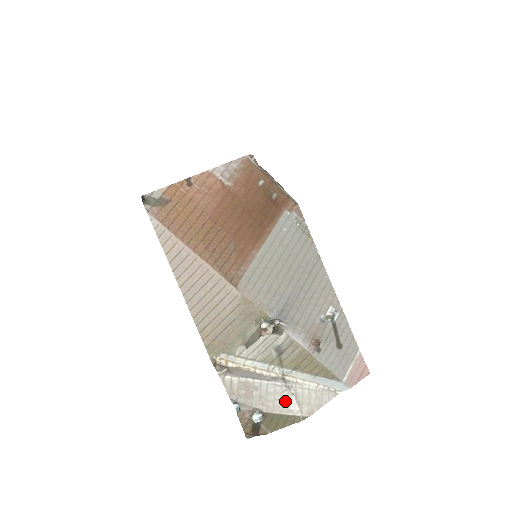
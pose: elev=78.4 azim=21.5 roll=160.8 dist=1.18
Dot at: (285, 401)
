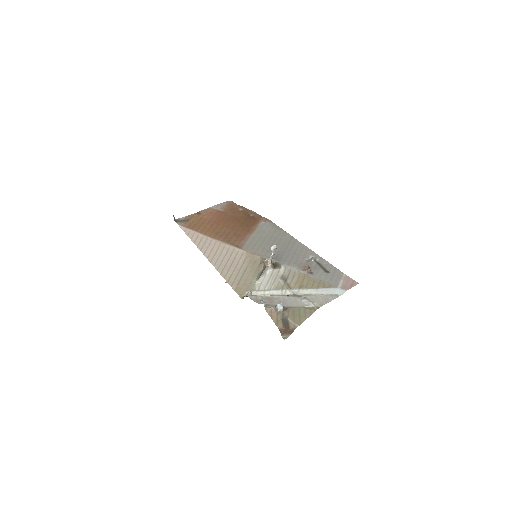
Dot at: (299, 302)
